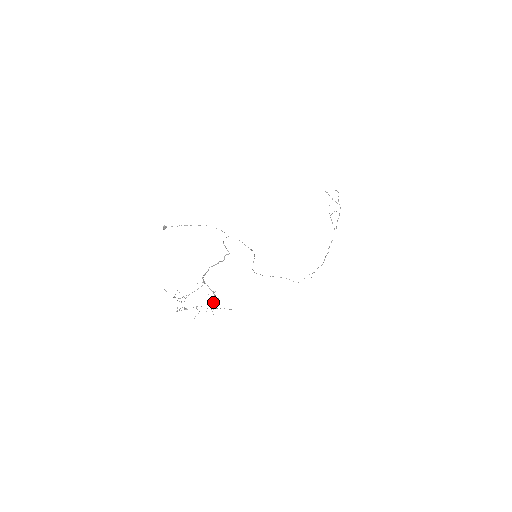
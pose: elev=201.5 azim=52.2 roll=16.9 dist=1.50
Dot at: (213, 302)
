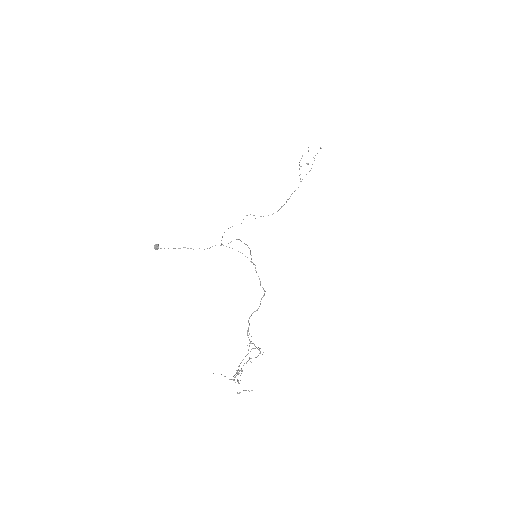
Dot at: occluded
